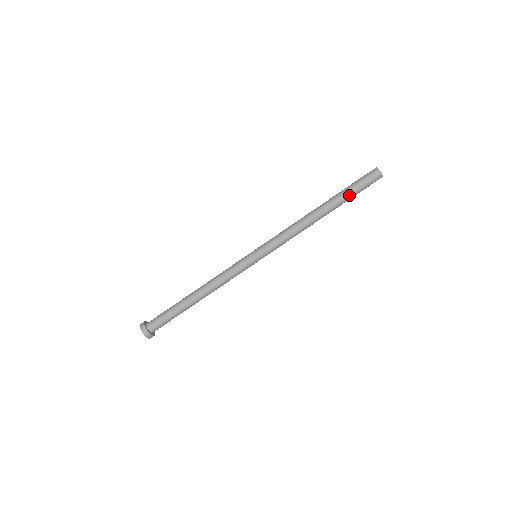
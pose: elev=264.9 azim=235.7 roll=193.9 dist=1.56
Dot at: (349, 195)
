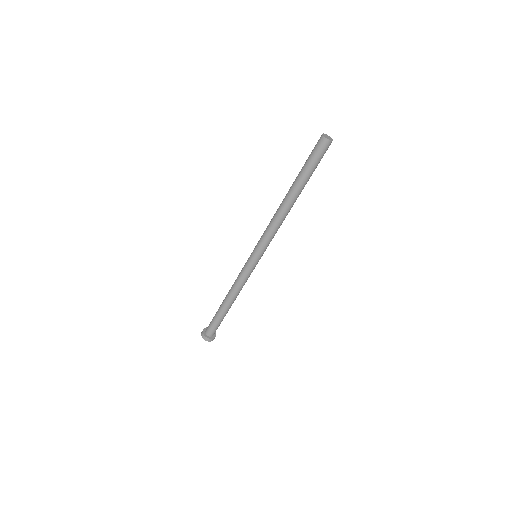
Dot at: (304, 173)
